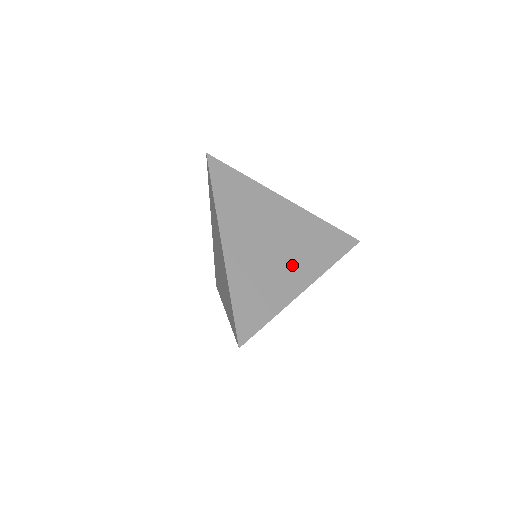
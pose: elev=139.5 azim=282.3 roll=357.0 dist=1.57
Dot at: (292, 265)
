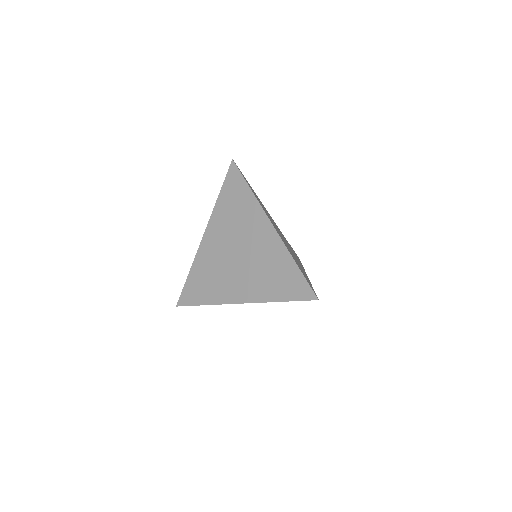
Dot at: (296, 258)
